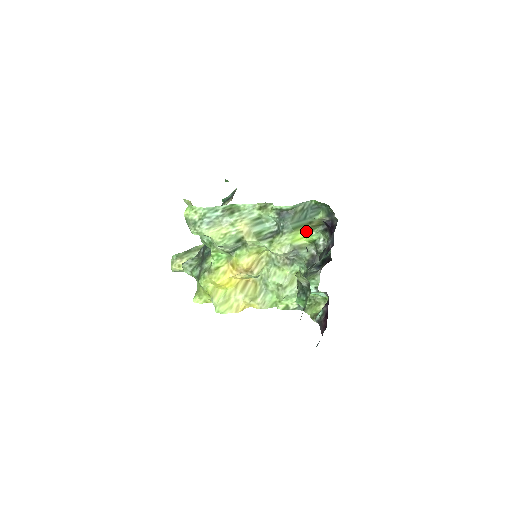
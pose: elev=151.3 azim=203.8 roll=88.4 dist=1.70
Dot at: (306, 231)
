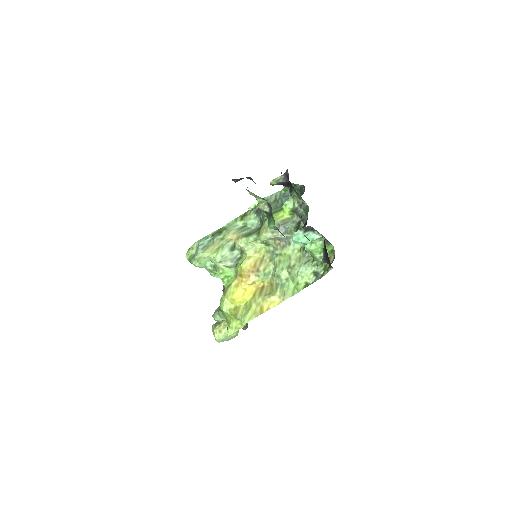
Dot at: occluded
